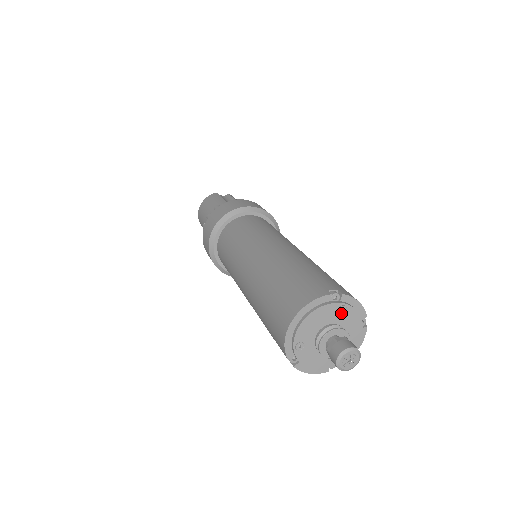
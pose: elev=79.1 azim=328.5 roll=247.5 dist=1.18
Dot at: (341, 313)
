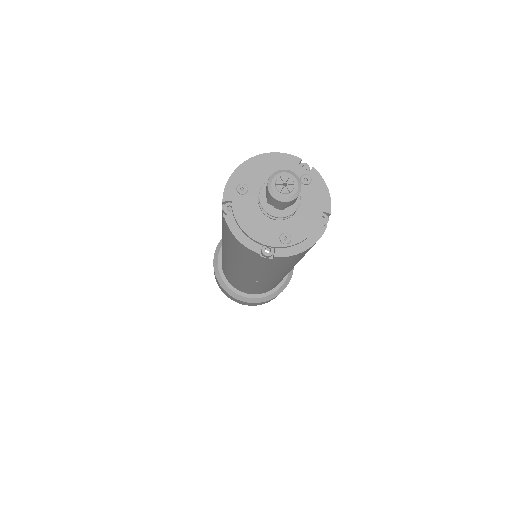
Dot at: (303, 183)
